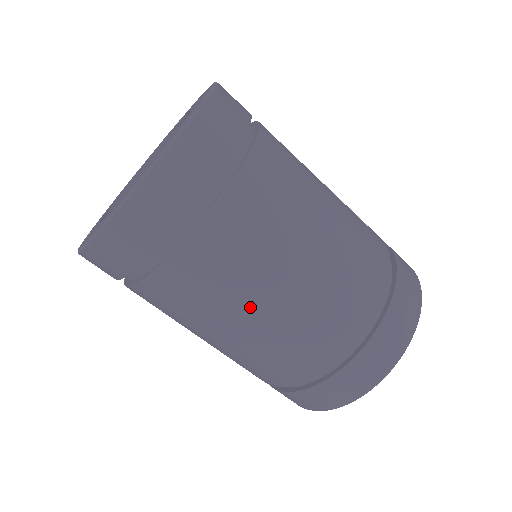
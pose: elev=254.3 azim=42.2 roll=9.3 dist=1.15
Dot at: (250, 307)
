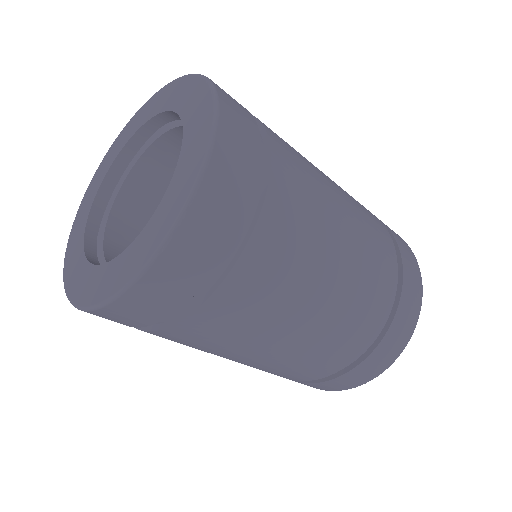
Dot at: (240, 356)
